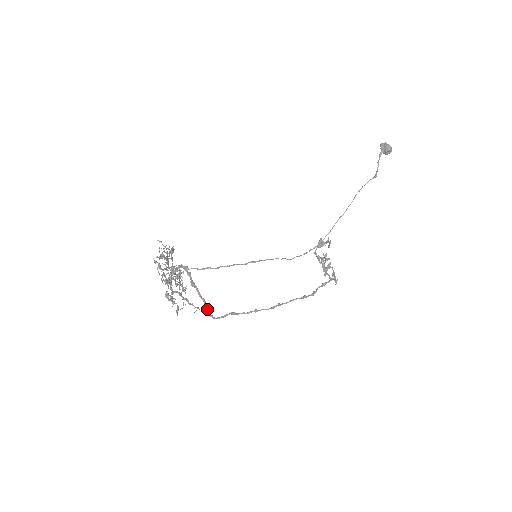
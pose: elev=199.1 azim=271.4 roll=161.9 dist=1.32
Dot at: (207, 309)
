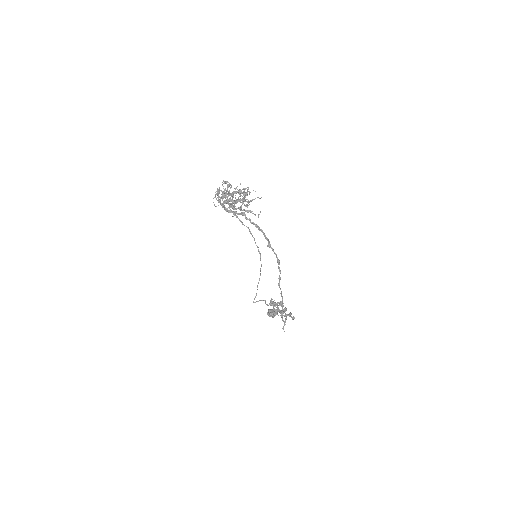
Dot at: (258, 226)
